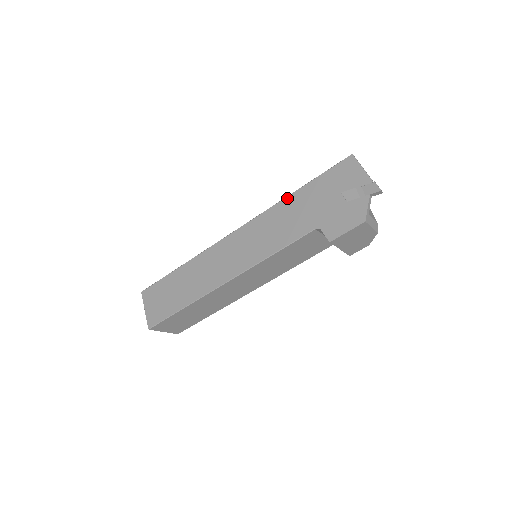
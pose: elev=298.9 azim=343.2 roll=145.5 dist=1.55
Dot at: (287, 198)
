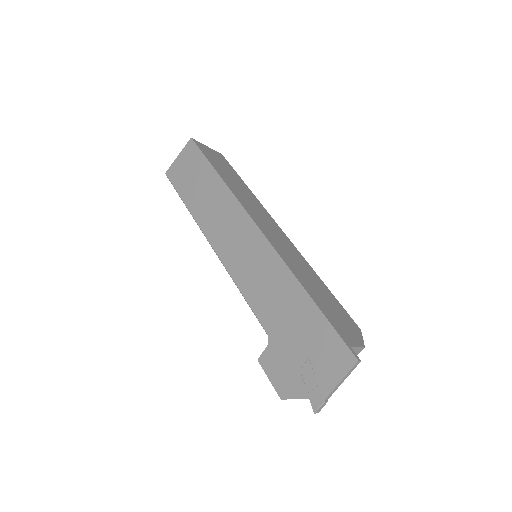
Dot at: (297, 284)
